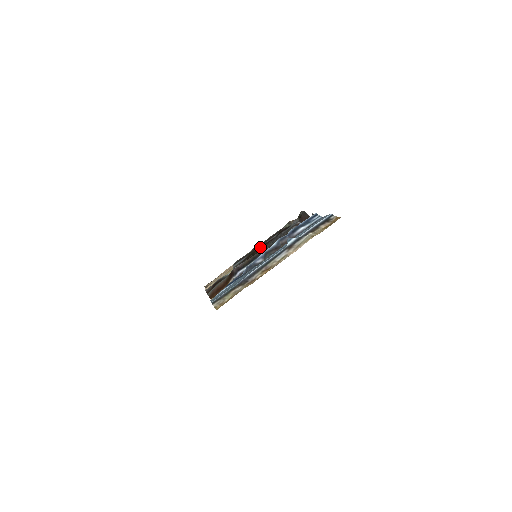
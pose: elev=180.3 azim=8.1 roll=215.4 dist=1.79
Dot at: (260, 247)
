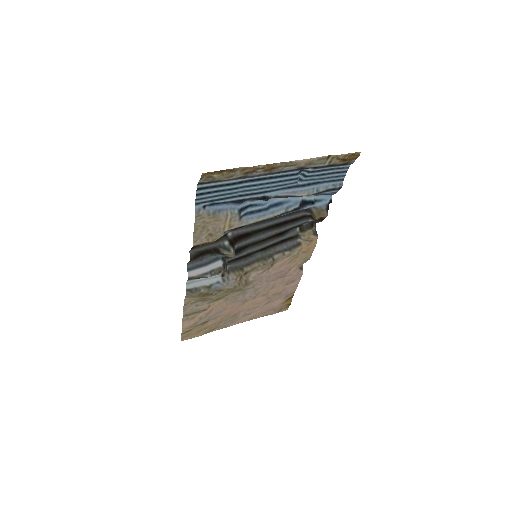
Dot at: (263, 240)
